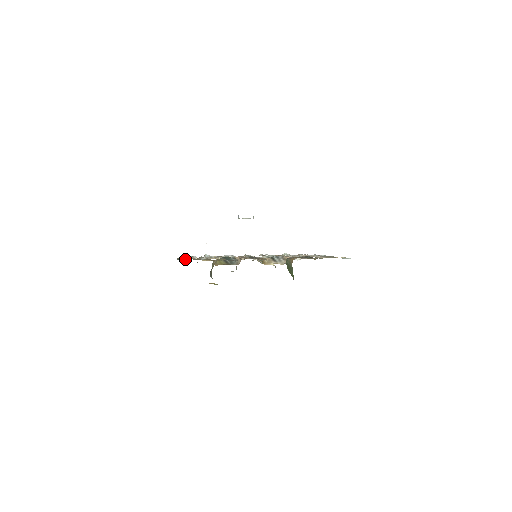
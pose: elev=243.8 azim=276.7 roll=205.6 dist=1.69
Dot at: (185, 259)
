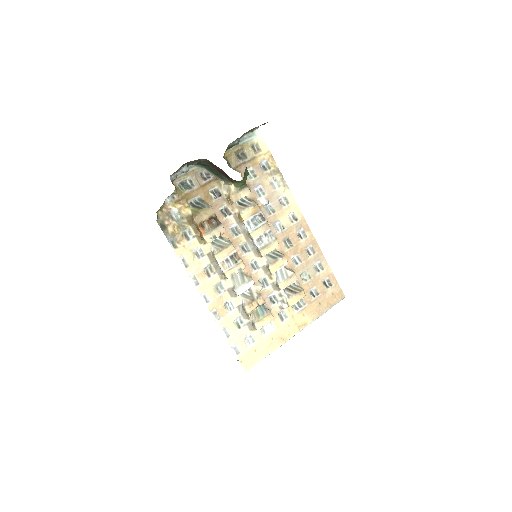
Dot at: (161, 214)
